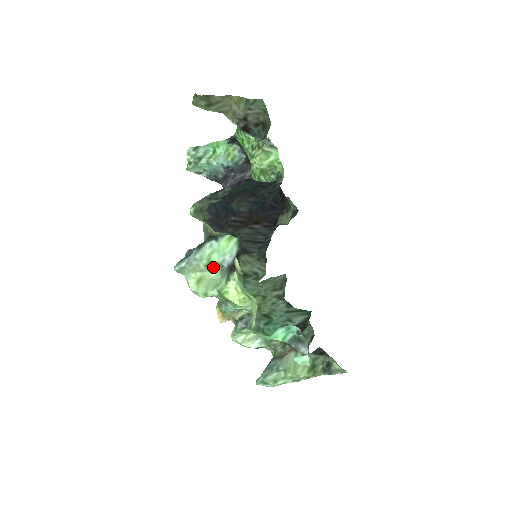
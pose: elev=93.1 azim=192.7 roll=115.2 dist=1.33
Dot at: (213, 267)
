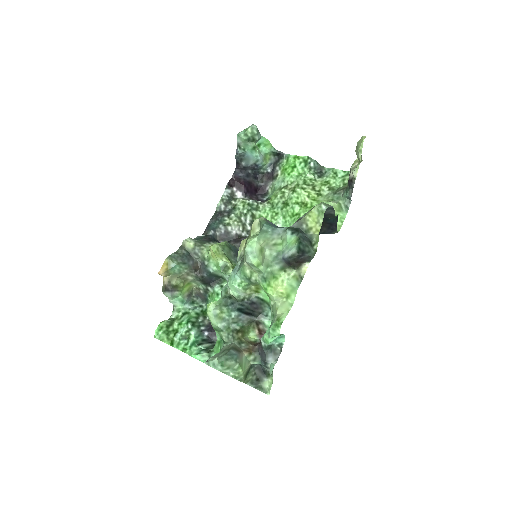
Dot at: (274, 249)
